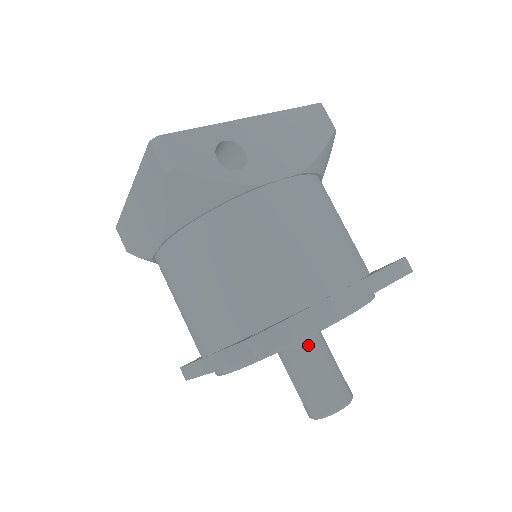
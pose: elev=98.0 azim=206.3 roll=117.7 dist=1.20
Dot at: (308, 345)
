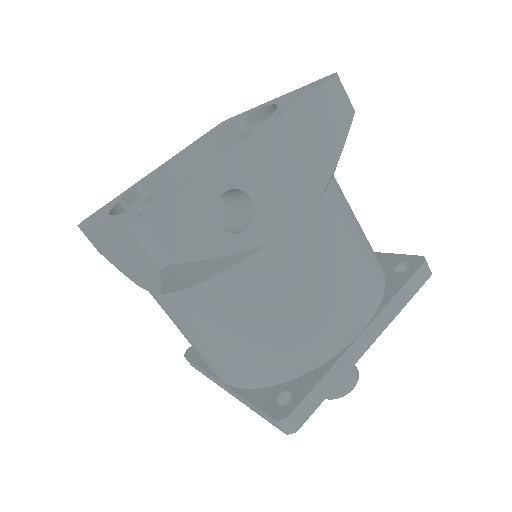
Dot at: occluded
